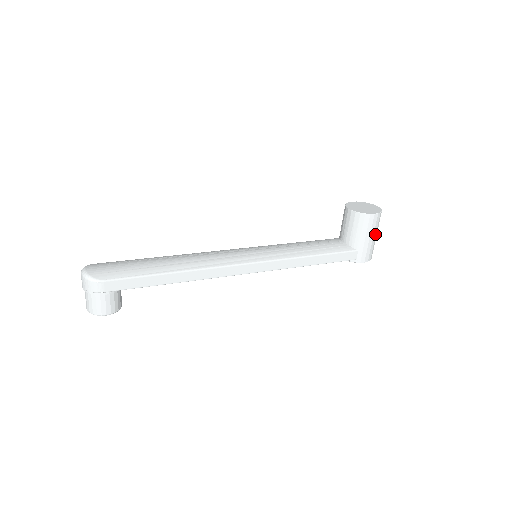
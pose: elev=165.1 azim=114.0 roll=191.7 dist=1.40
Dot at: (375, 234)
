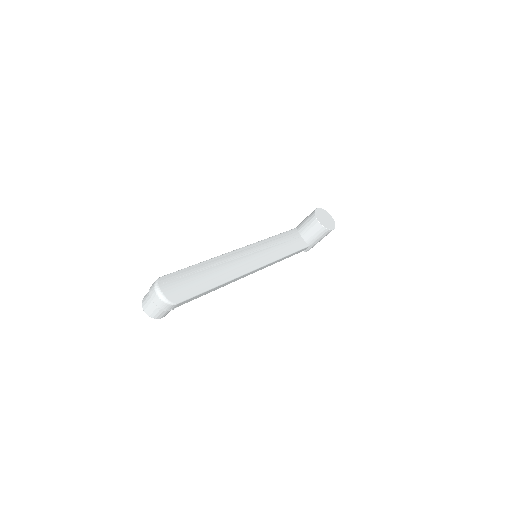
Dot at: occluded
